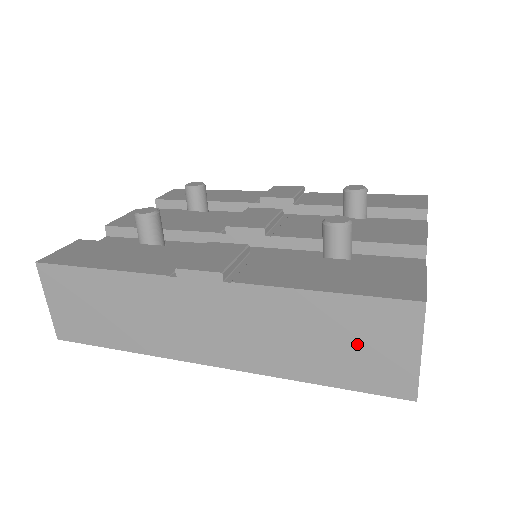
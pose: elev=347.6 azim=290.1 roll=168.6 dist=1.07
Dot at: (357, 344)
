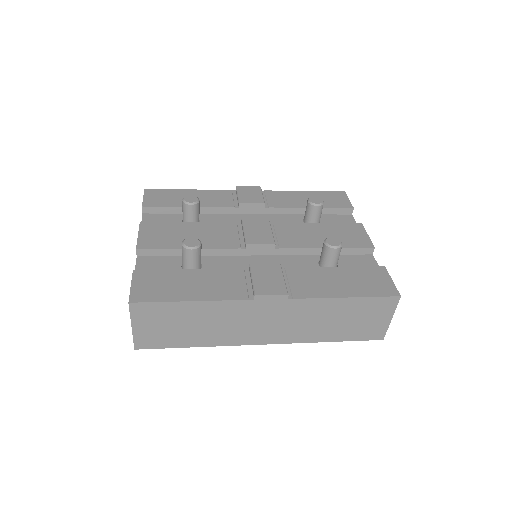
Dot at: (360, 319)
